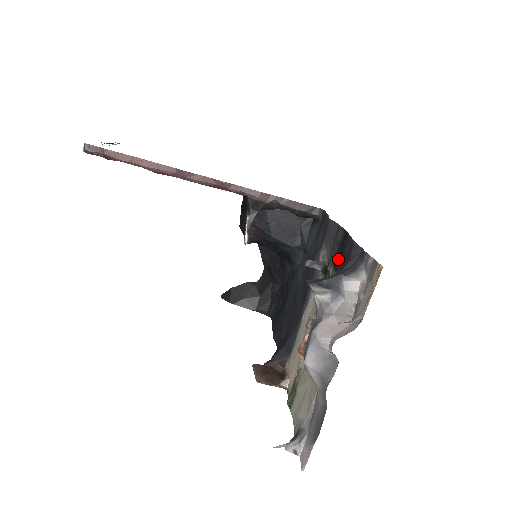
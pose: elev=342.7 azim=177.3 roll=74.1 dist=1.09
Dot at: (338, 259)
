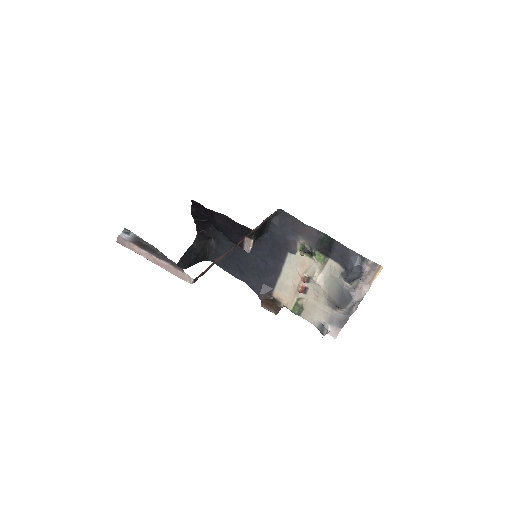
Dot at: (326, 250)
